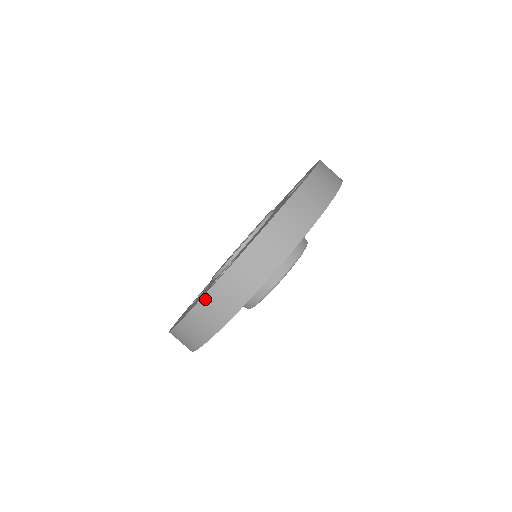
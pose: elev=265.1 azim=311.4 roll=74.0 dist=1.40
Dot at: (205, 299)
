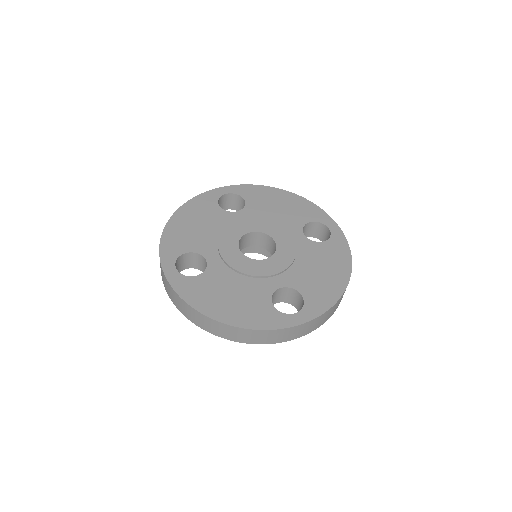
Dot at: (160, 262)
